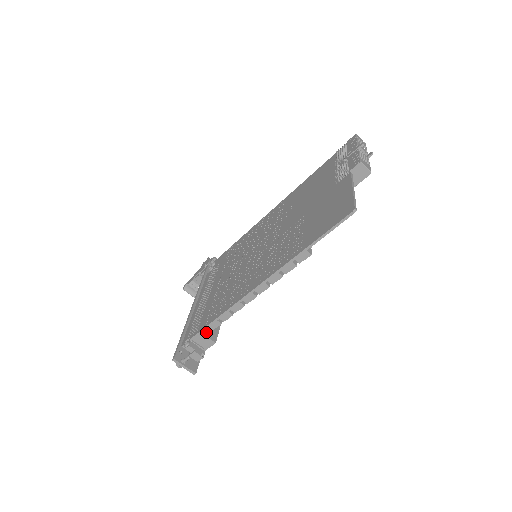
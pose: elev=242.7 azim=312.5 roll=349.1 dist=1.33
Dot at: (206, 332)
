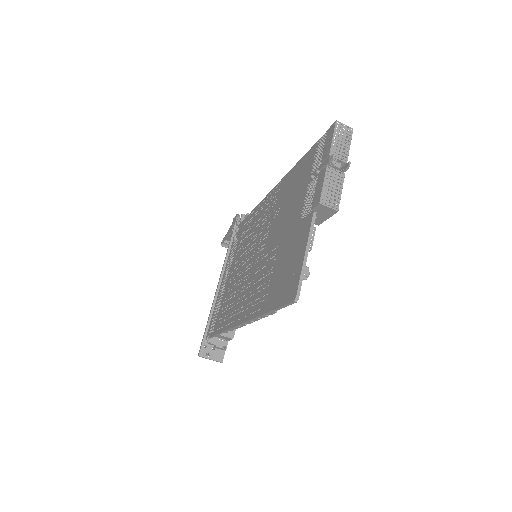
Dot at: occluded
